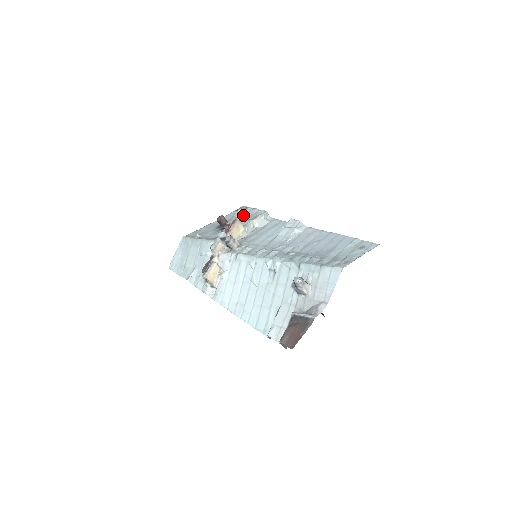
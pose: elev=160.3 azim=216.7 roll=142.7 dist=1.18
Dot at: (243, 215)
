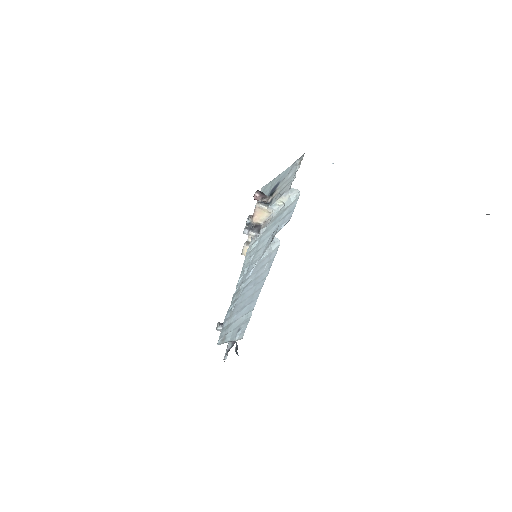
Dot at: (289, 178)
